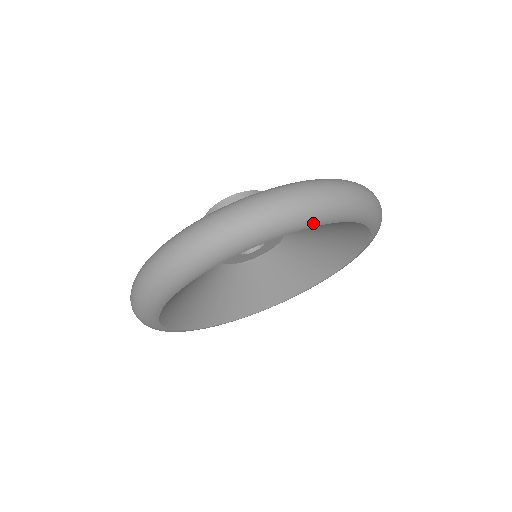
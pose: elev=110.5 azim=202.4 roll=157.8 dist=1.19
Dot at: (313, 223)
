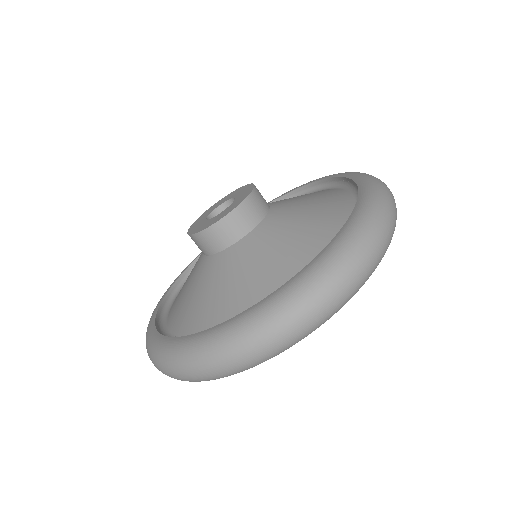
Dot at: occluded
